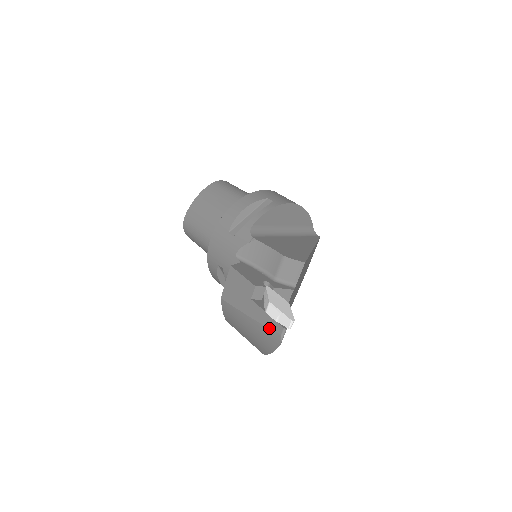
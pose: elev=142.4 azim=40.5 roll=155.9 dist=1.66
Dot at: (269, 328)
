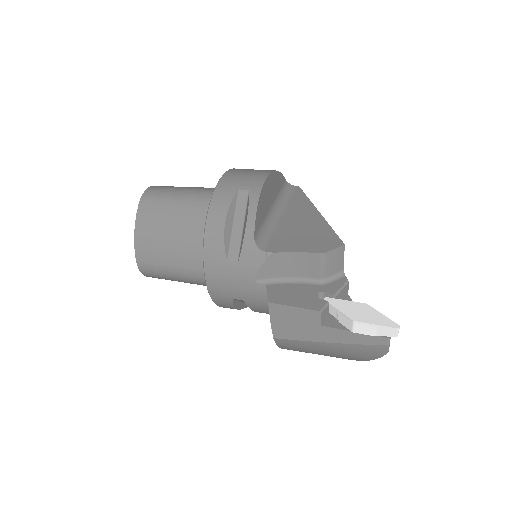
Dot at: (365, 345)
